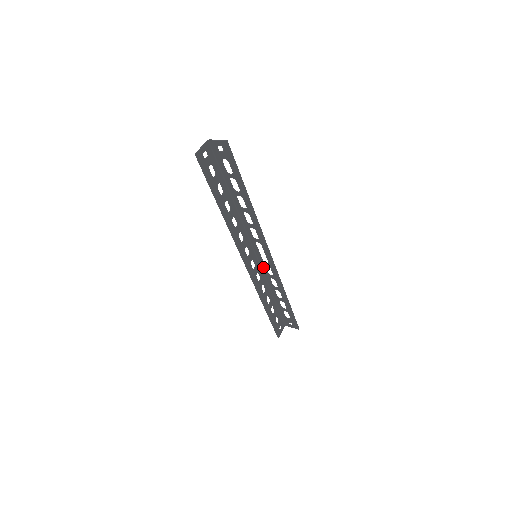
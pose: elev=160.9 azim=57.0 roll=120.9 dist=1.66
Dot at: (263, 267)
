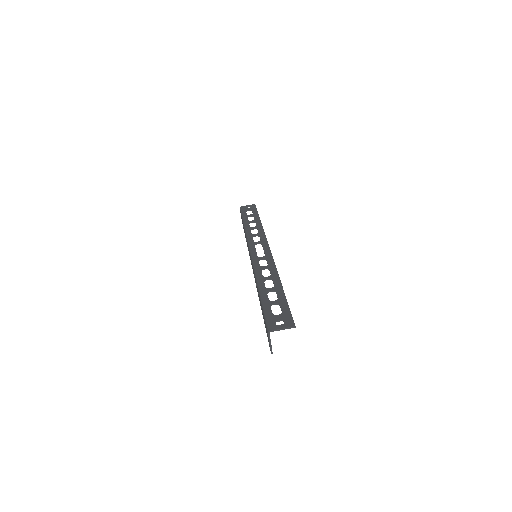
Dot at: (251, 242)
